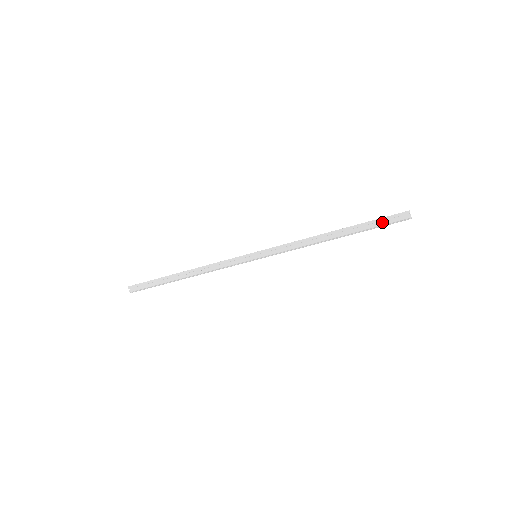
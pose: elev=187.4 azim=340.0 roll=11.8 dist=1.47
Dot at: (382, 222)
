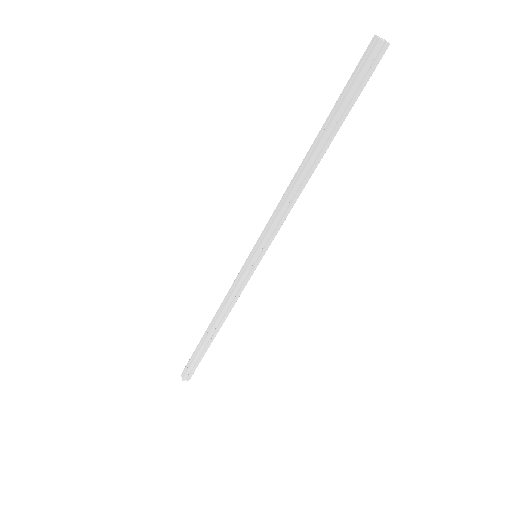
Dot at: (350, 85)
